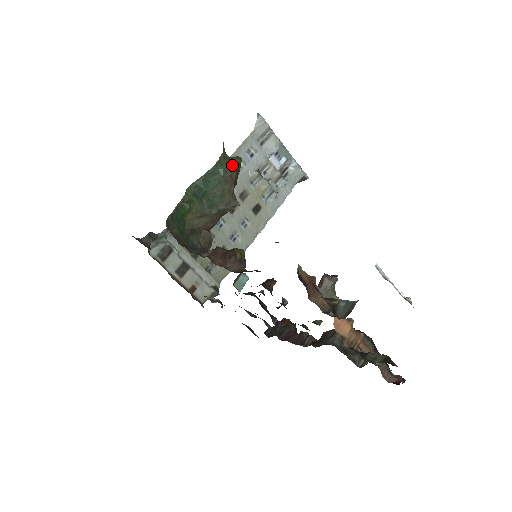
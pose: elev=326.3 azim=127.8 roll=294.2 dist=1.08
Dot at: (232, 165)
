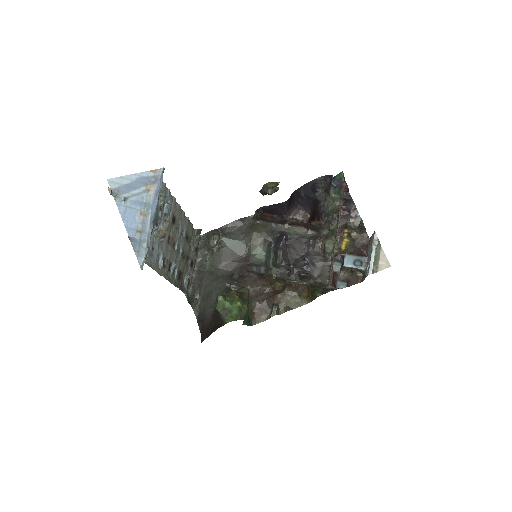
Dot at: (246, 310)
